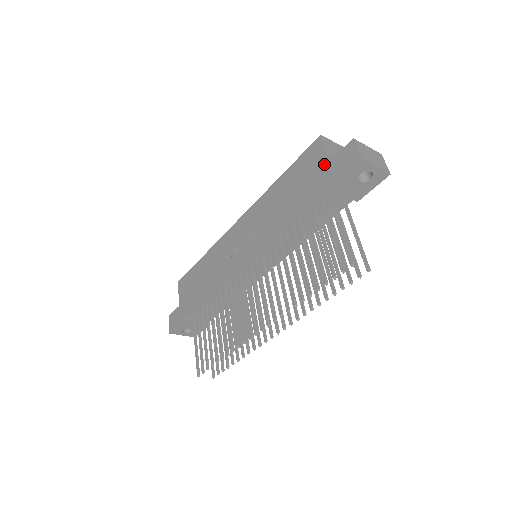
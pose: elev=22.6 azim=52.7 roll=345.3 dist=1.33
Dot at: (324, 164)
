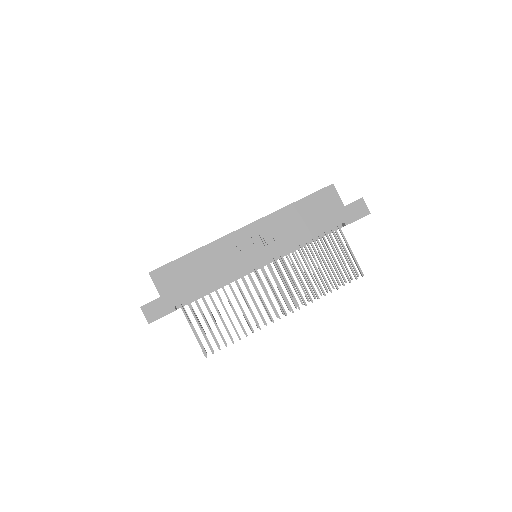
Dot at: (340, 207)
